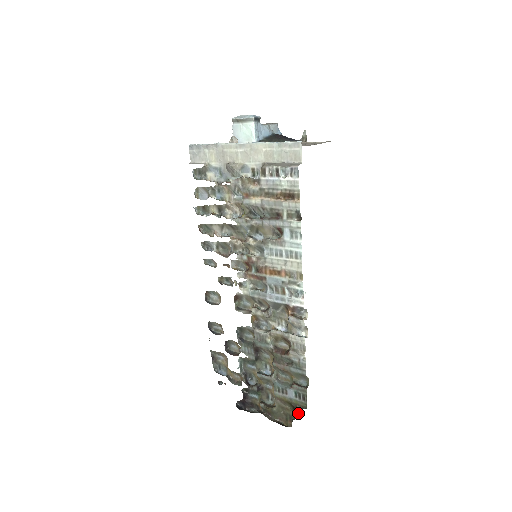
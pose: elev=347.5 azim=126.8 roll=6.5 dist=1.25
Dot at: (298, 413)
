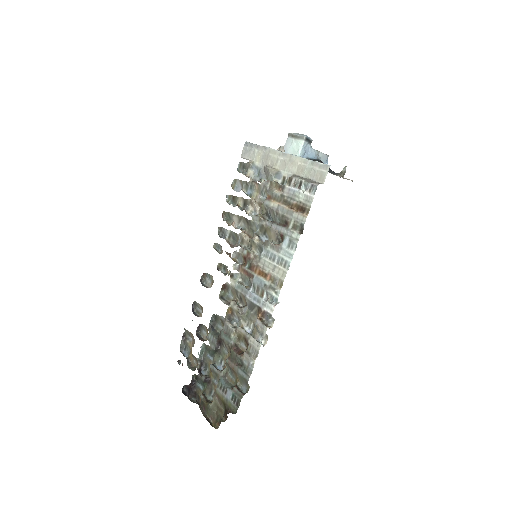
Dot at: (227, 416)
